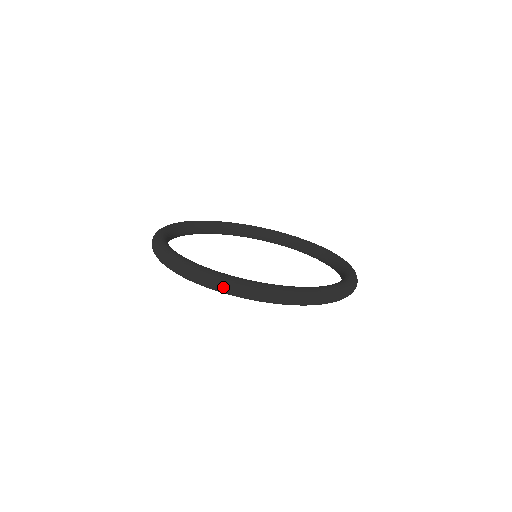
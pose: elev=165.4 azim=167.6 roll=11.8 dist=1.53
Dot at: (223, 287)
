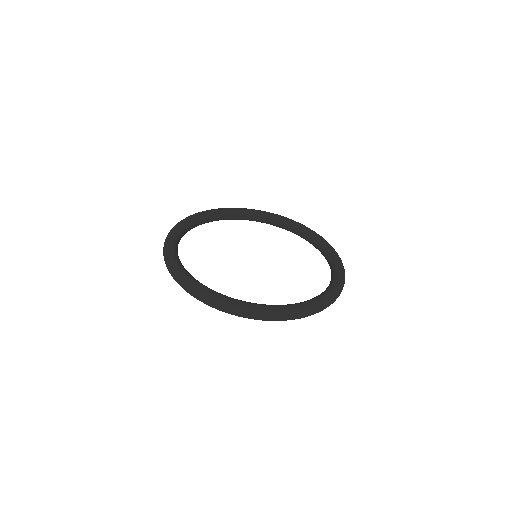
Dot at: (176, 279)
